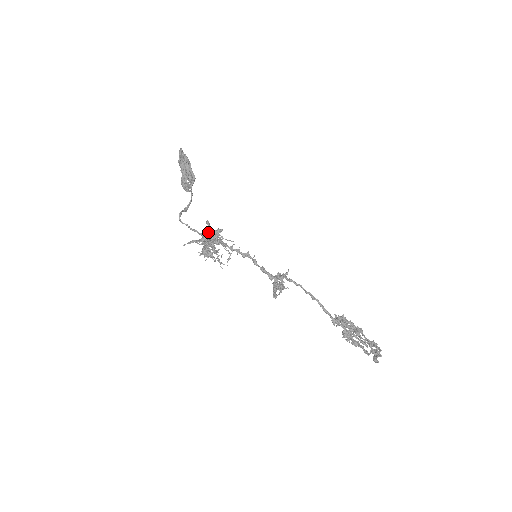
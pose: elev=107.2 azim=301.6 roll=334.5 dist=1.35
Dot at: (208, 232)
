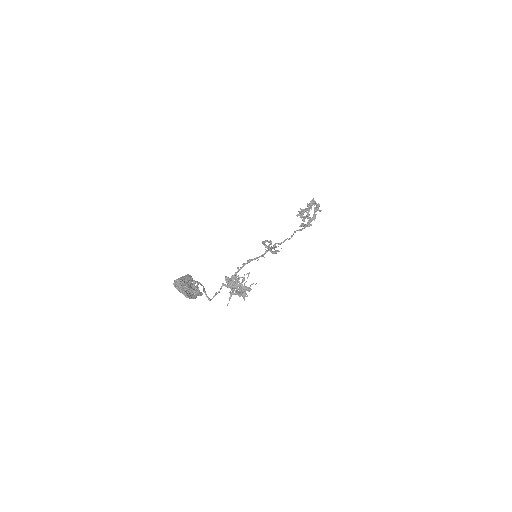
Dot at: (233, 287)
